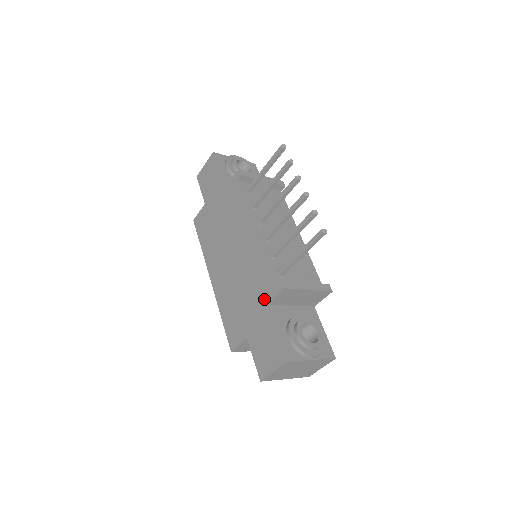
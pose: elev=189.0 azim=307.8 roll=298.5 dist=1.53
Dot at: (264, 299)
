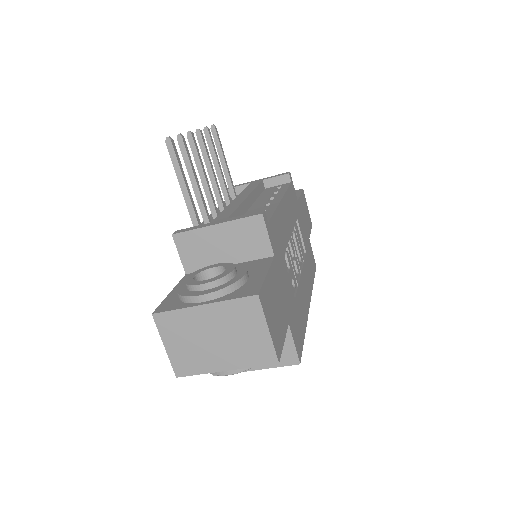
Dot at: occluded
